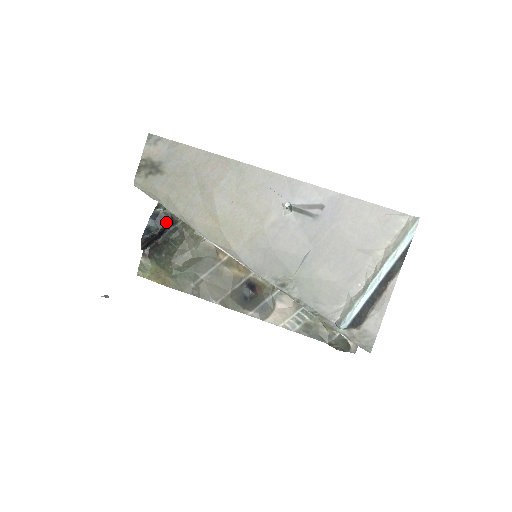
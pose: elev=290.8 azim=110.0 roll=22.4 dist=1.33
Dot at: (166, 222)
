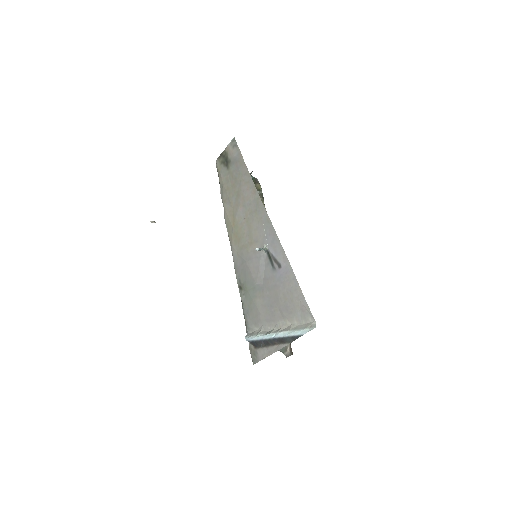
Dot at: occluded
